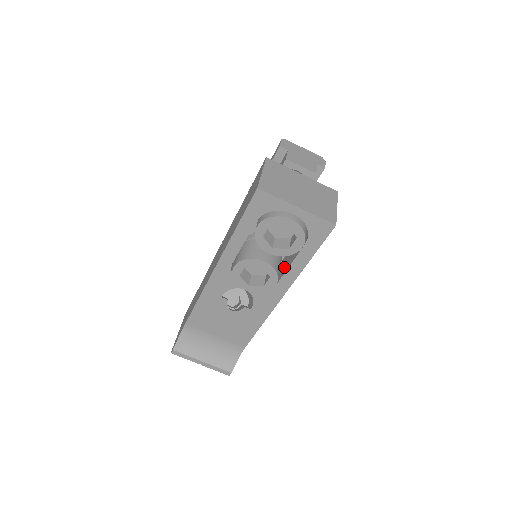
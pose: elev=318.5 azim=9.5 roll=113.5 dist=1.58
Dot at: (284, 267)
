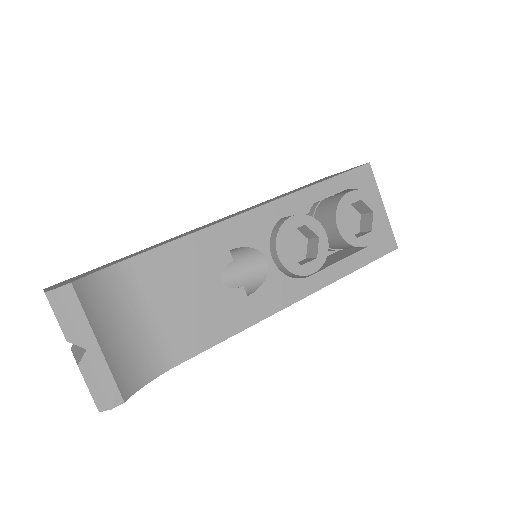
Dot at: occluded
